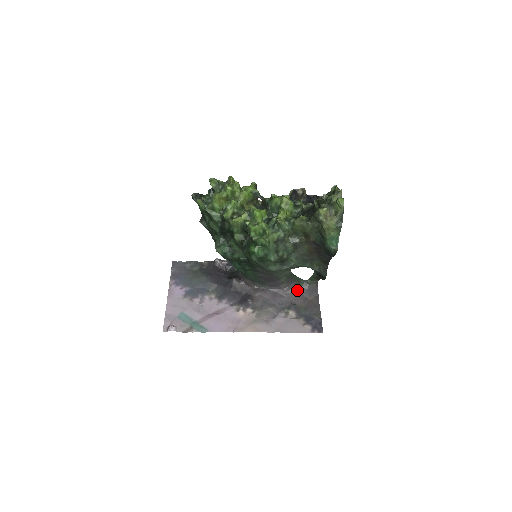
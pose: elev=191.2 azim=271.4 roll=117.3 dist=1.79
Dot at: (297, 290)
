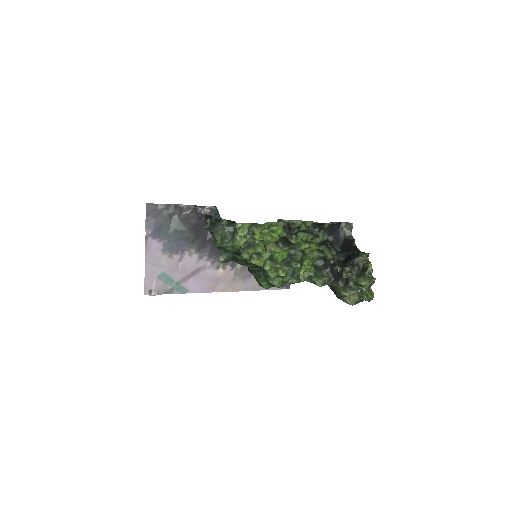
Dot at: occluded
